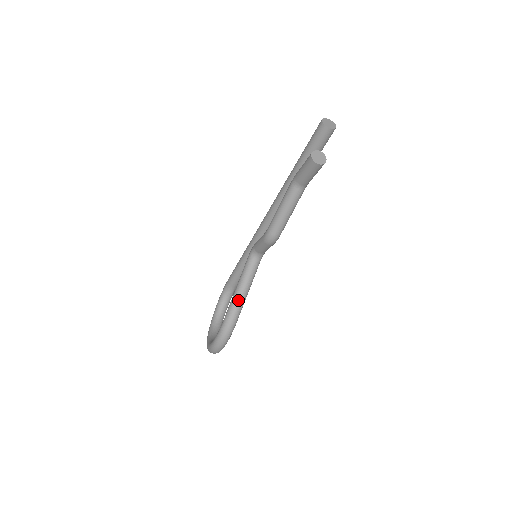
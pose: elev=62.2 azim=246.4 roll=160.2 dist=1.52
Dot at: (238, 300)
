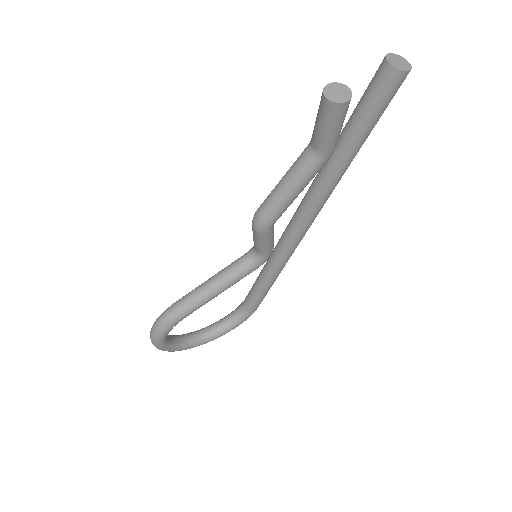
Dot at: (198, 290)
